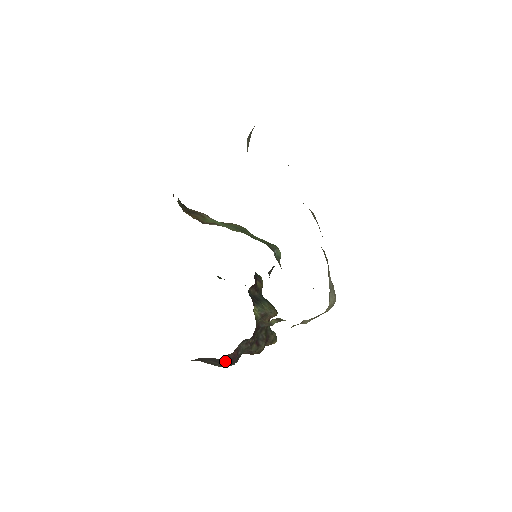
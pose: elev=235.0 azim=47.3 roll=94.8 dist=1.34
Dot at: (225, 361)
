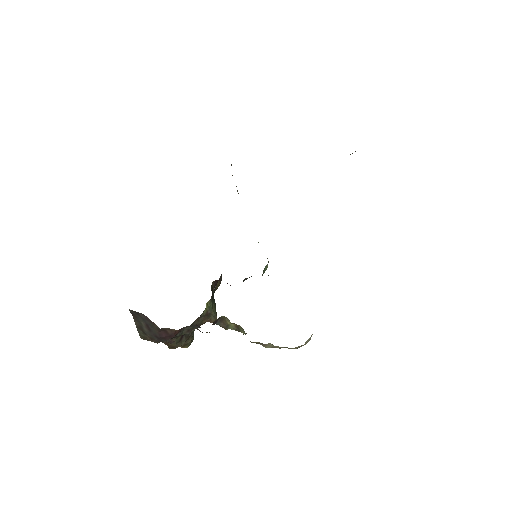
Dot at: (160, 333)
